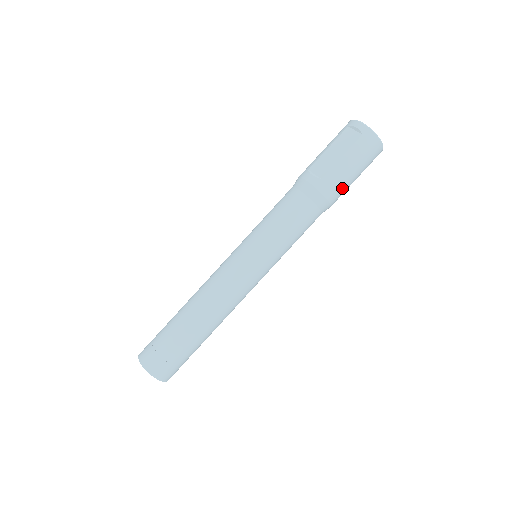
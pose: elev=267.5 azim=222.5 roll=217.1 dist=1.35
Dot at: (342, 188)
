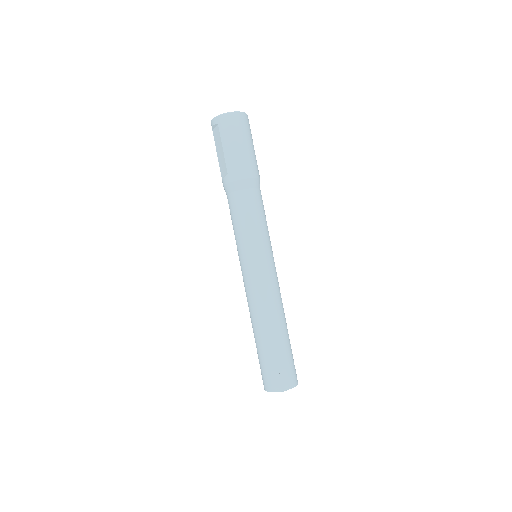
Dot at: (245, 162)
